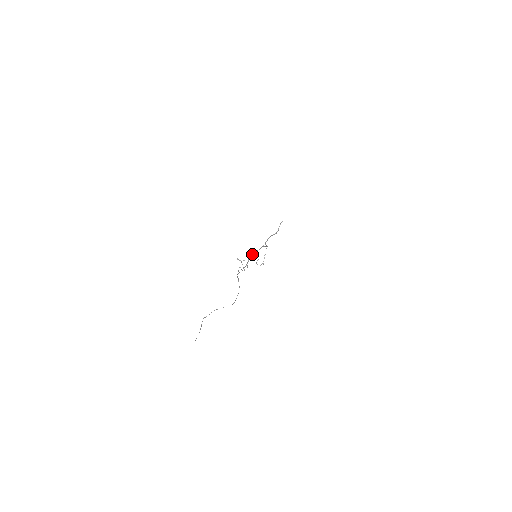
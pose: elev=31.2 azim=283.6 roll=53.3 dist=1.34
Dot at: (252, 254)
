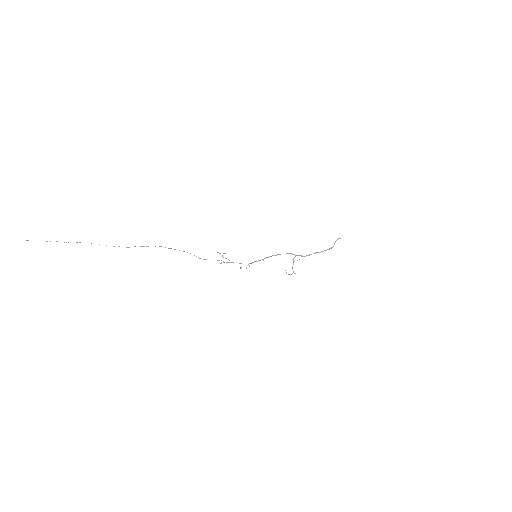
Dot at: occluded
